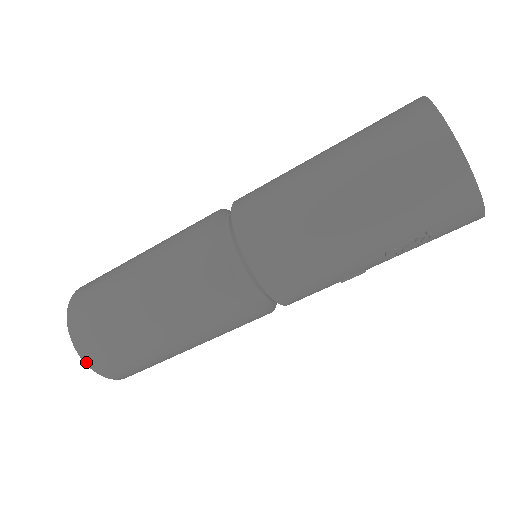
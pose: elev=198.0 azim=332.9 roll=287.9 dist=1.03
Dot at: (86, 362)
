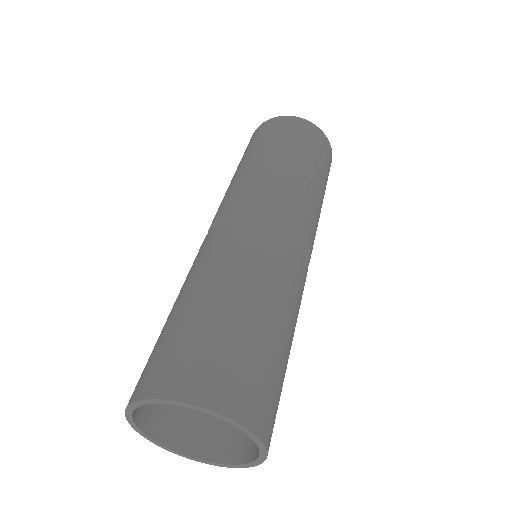
Dot at: (205, 406)
